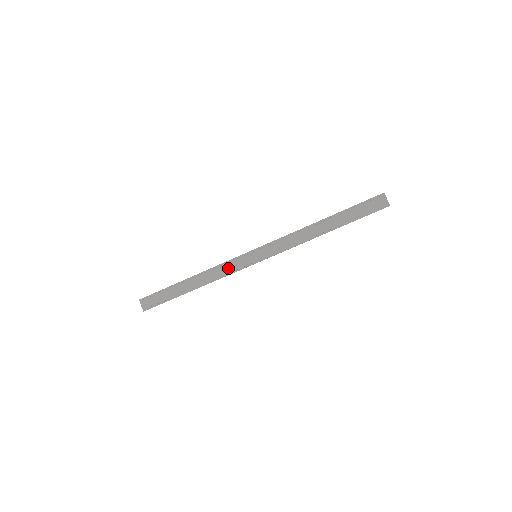
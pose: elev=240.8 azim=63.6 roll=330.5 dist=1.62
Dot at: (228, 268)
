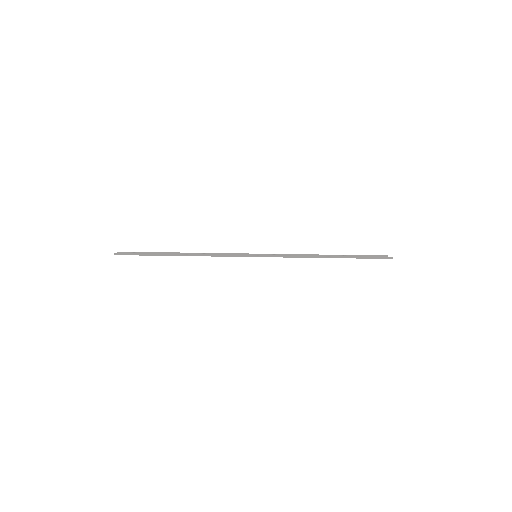
Dot at: occluded
